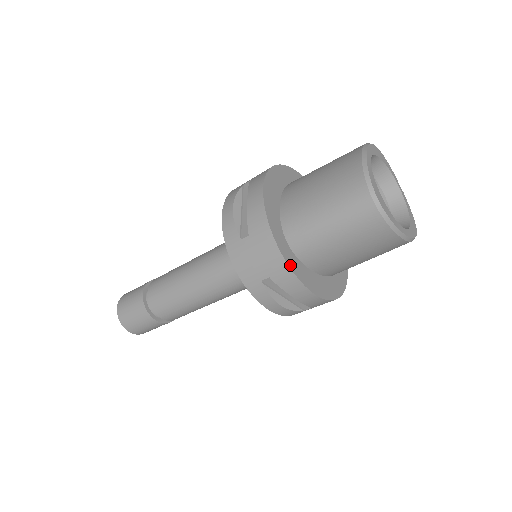
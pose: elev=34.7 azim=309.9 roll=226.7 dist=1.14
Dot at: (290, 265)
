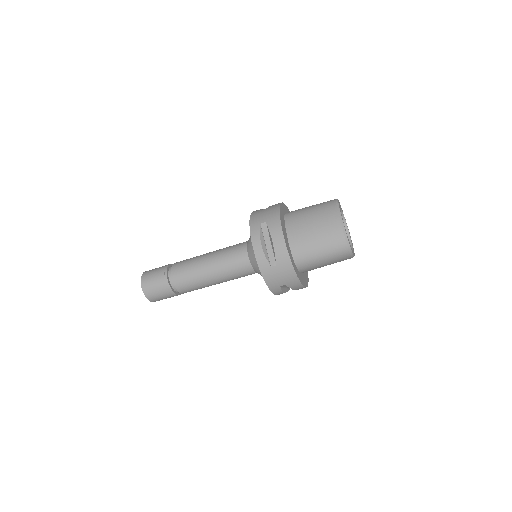
Dot at: (299, 279)
